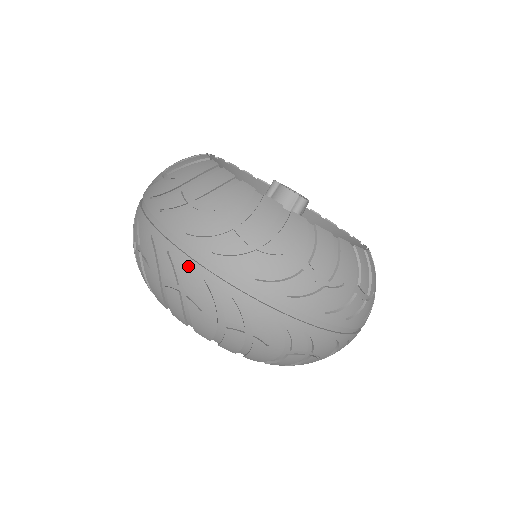
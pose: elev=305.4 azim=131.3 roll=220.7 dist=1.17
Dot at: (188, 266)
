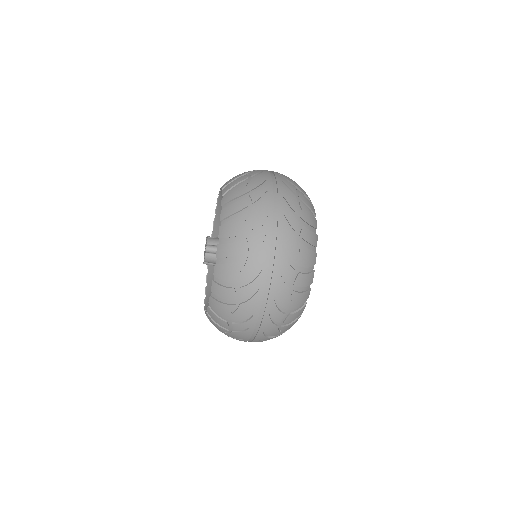
Dot at: (266, 175)
